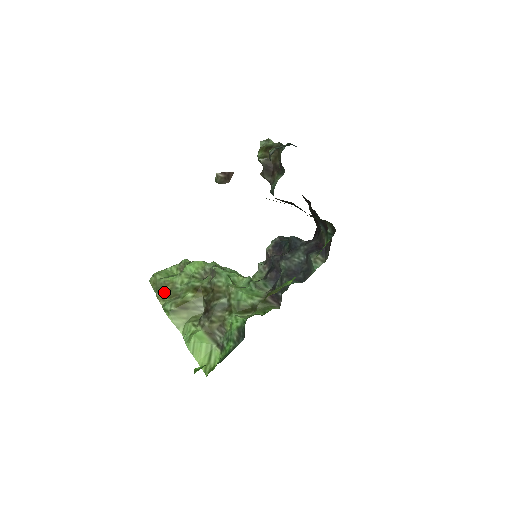
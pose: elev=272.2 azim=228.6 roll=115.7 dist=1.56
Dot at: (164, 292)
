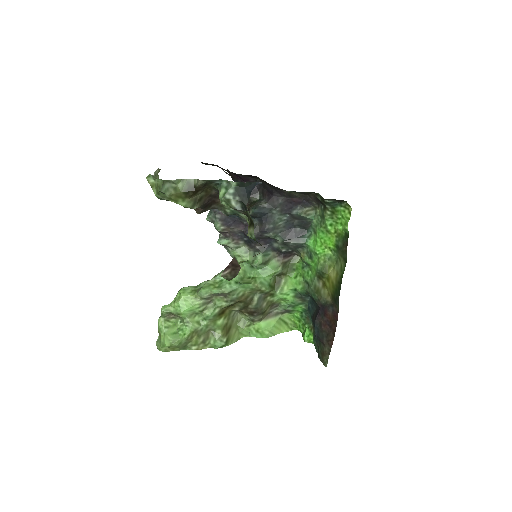
Dot at: (197, 343)
